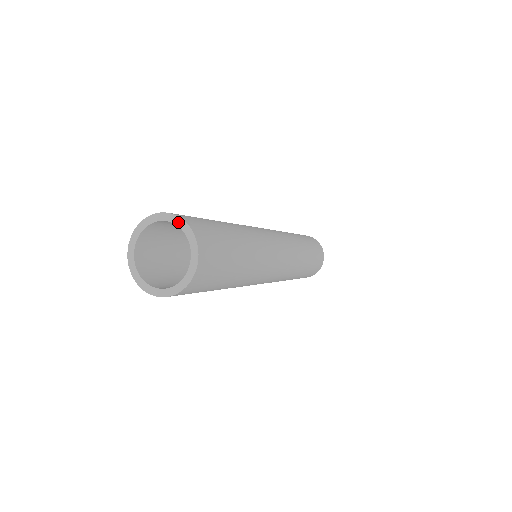
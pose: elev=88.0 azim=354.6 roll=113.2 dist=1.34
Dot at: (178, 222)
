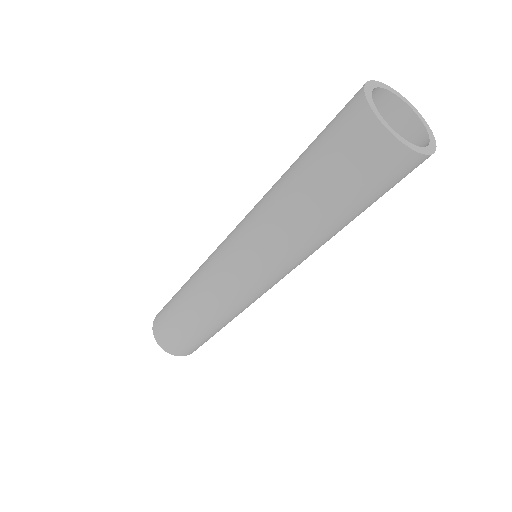
Dot at: (409, 104)
